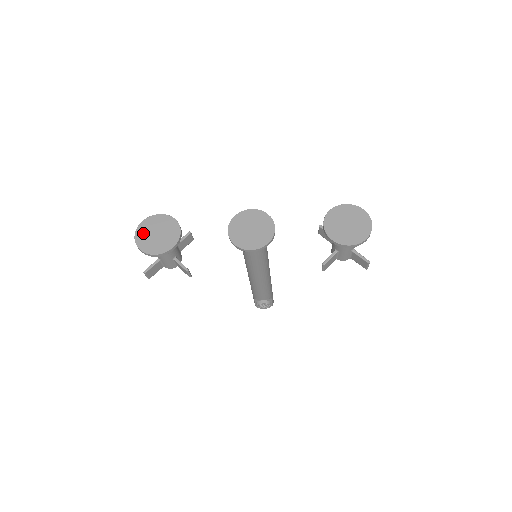
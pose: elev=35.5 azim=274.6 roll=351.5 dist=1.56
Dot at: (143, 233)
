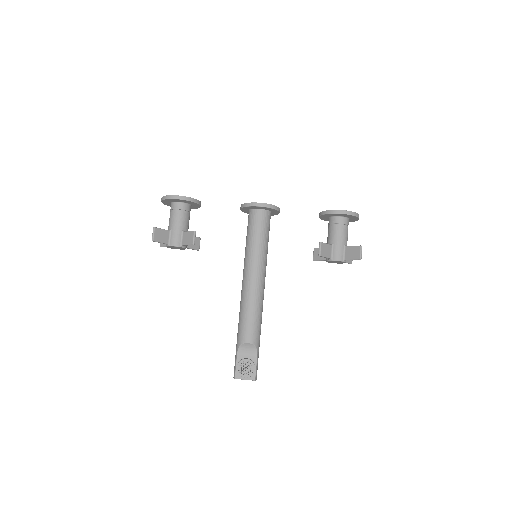
Dot at: occluded
